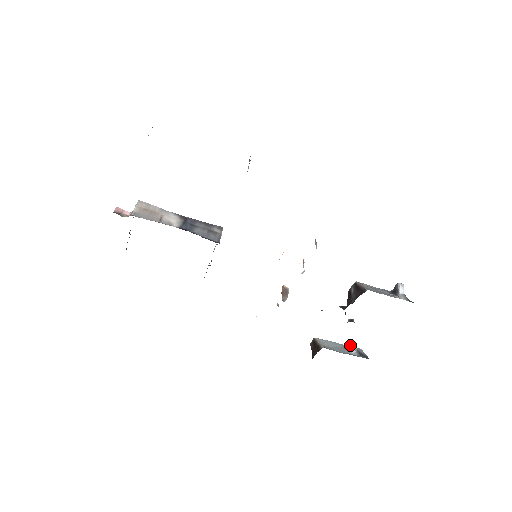
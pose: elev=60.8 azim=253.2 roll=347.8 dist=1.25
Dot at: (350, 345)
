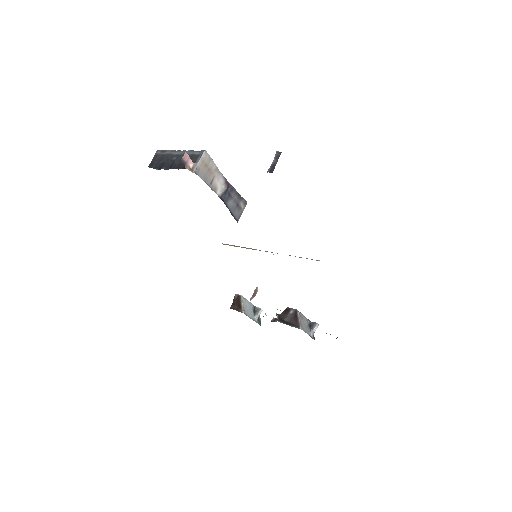
Dot at: (257, 310)
